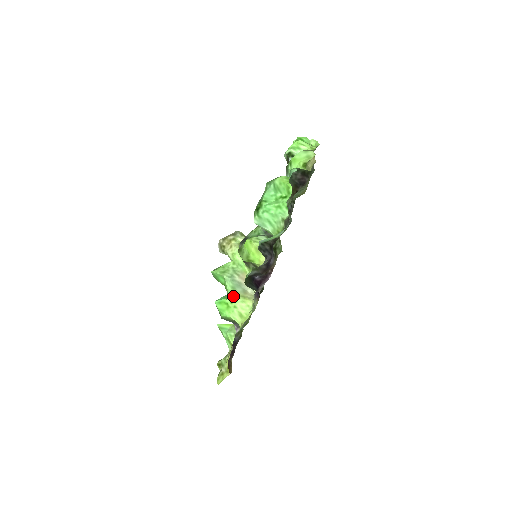
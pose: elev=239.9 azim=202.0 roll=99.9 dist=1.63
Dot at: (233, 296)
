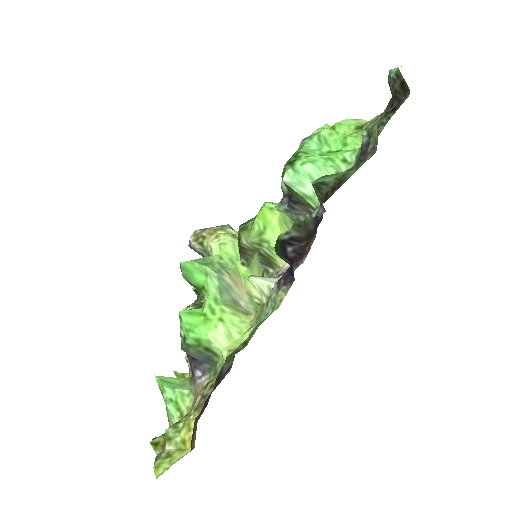
Dot at: (218, 303)
